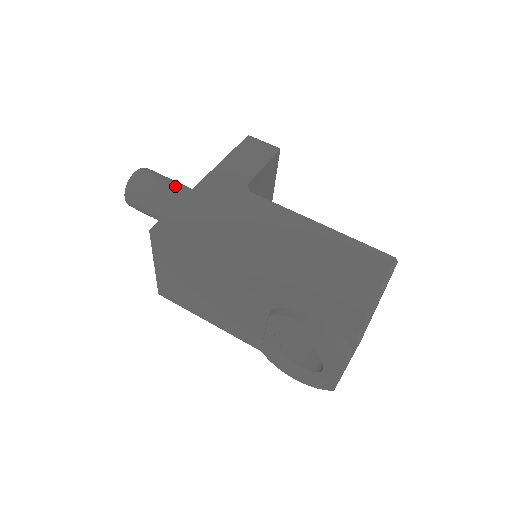
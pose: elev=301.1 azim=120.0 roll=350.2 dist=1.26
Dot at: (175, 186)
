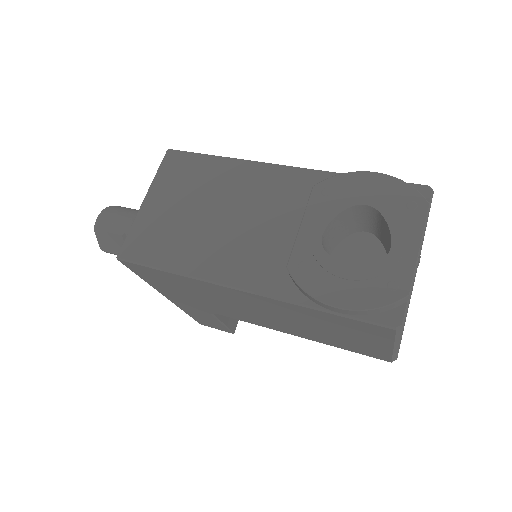
Dot at: occluded
